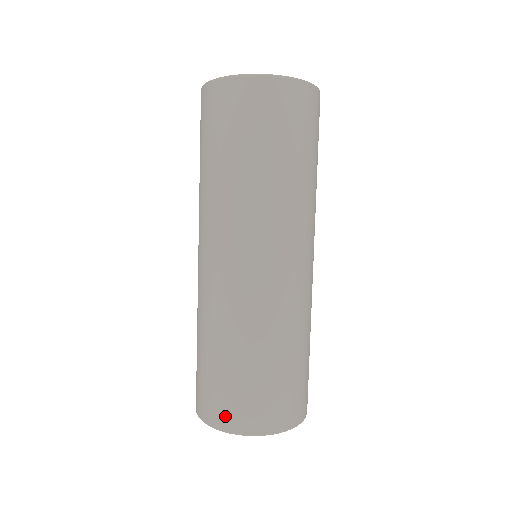
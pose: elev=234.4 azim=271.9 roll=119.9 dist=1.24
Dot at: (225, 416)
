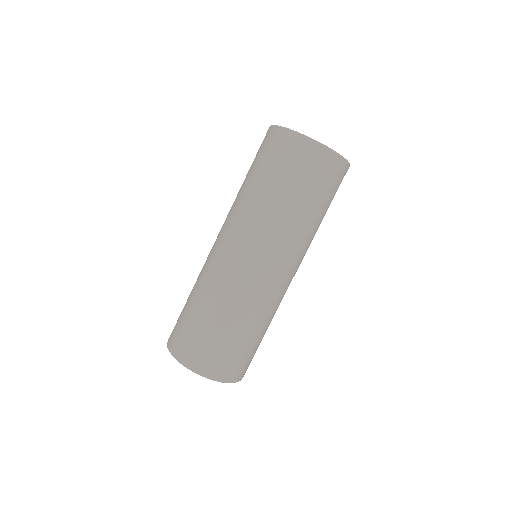
Dot at: (229, 372)
